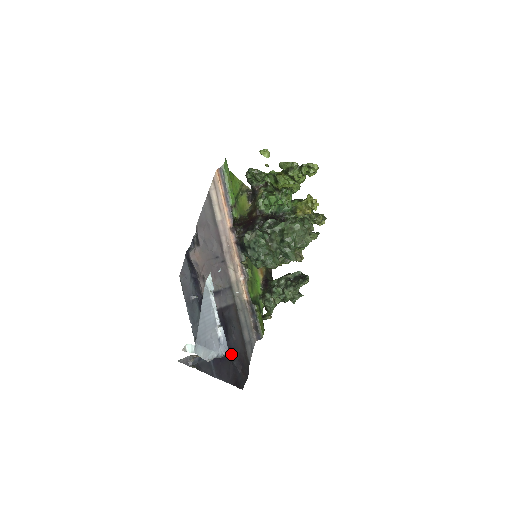
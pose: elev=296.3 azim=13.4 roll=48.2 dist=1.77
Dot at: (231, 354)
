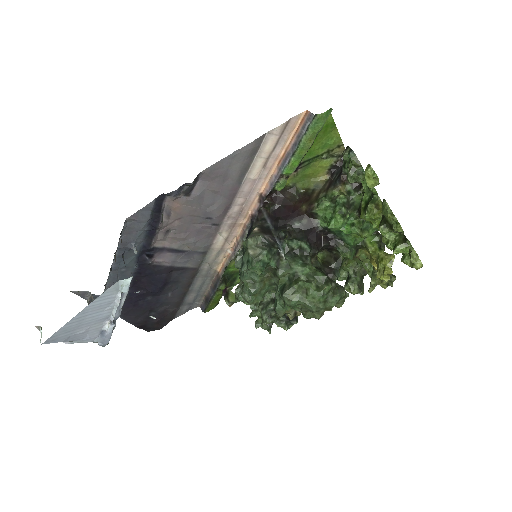
Dot at: (154, 306)
